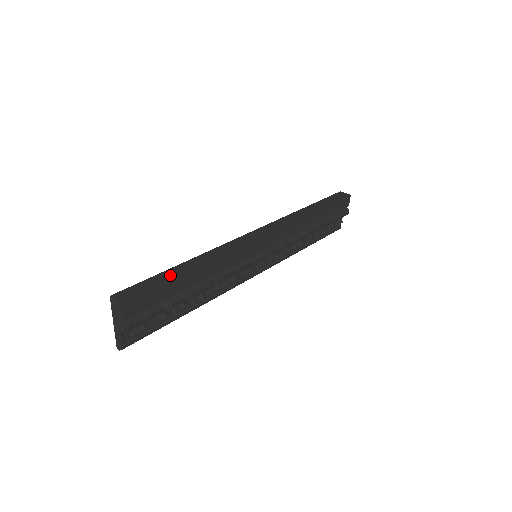
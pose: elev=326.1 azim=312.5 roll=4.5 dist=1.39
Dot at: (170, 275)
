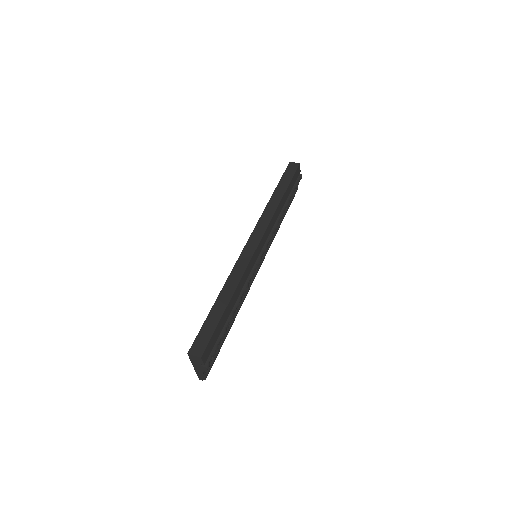
Dot at: (216, 314)
